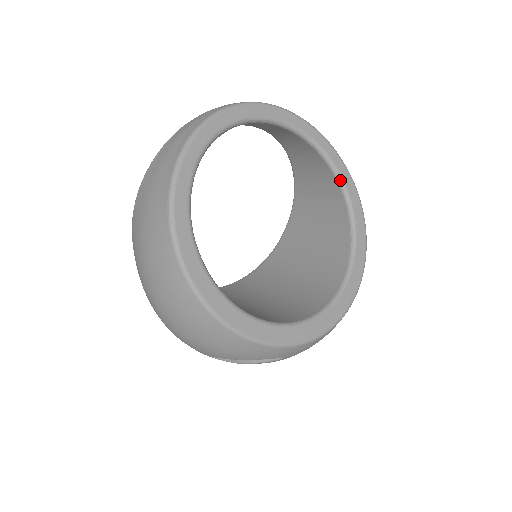
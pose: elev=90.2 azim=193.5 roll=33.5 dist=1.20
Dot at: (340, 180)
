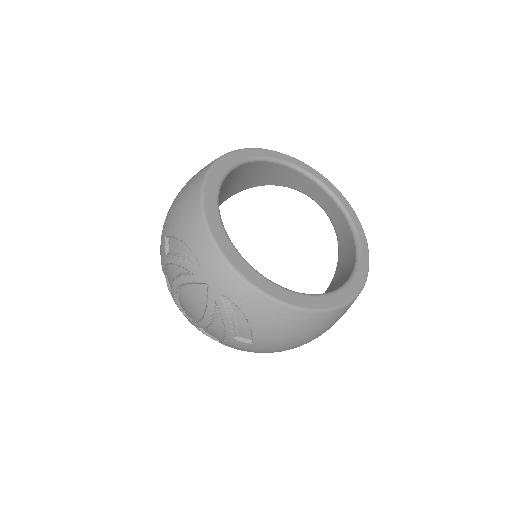
Dot at: (356, 269)
